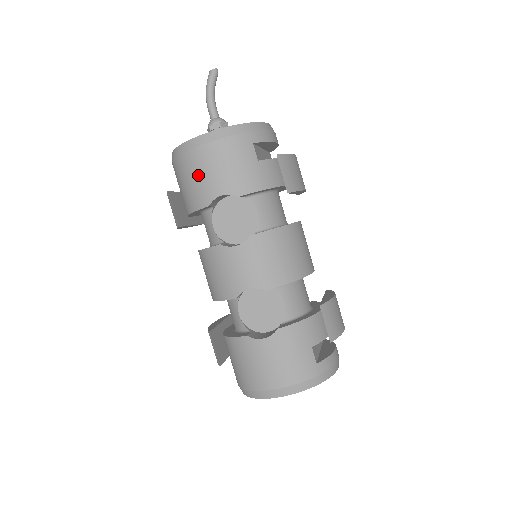
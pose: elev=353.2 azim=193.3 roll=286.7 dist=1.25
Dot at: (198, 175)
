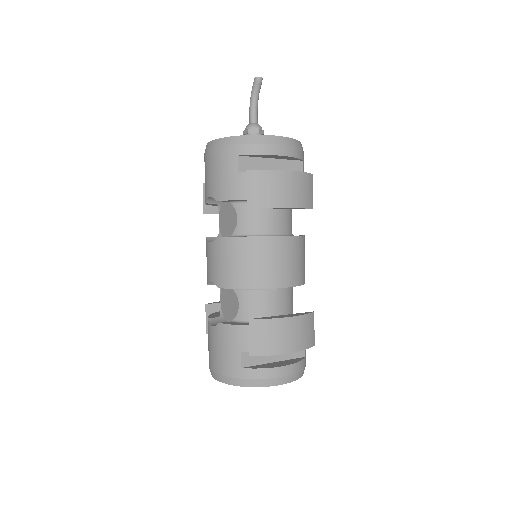
Dot at: (205, 176)
